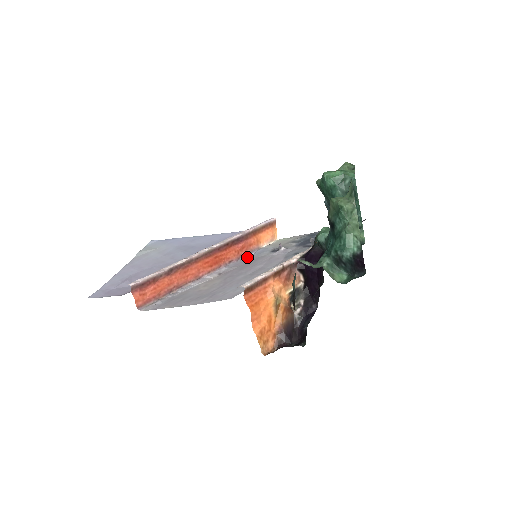
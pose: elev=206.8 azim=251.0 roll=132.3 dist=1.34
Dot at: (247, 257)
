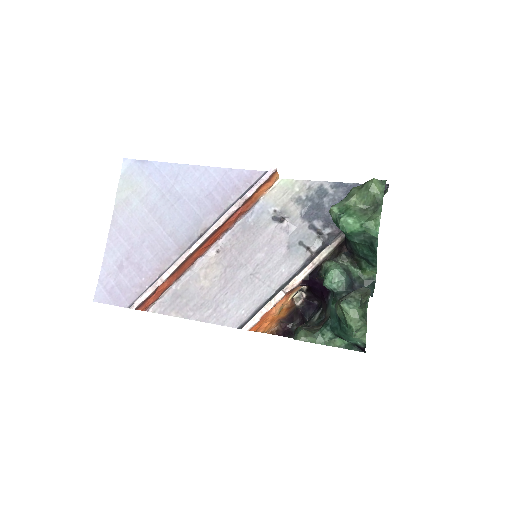
Dot at: (245, 220)
